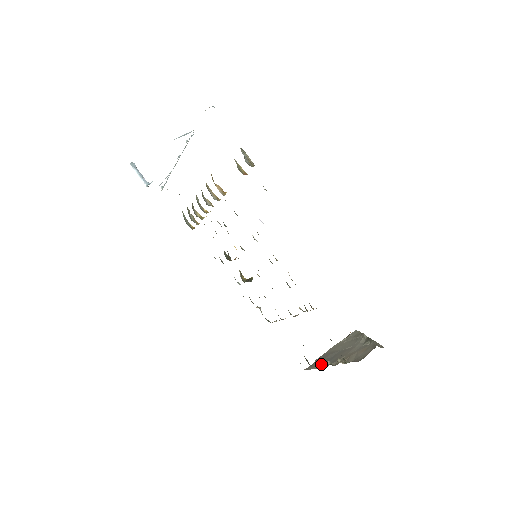
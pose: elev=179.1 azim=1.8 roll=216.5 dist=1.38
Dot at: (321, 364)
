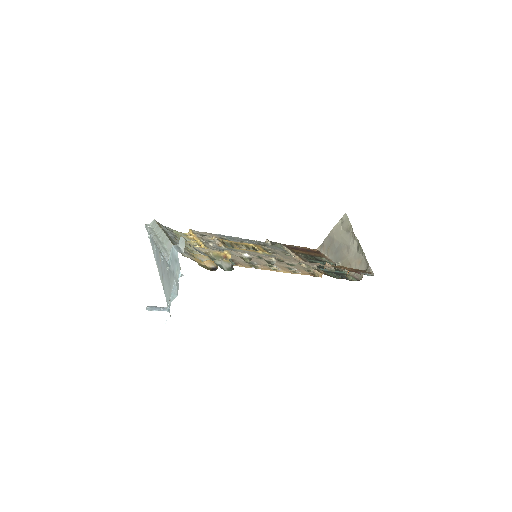
Dot at: (330, 254)
